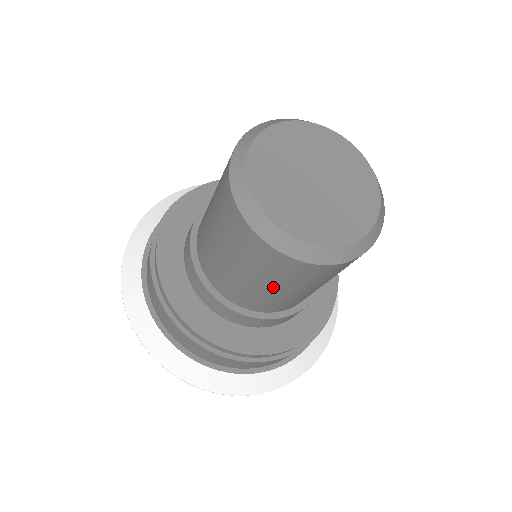
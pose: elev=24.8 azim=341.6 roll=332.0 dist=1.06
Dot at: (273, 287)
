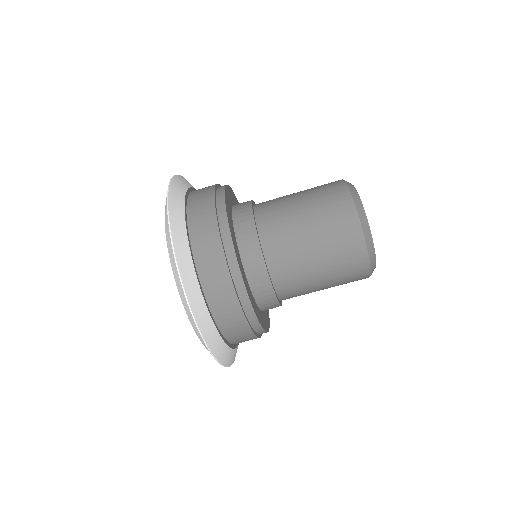
Dot at: (325, 277)
